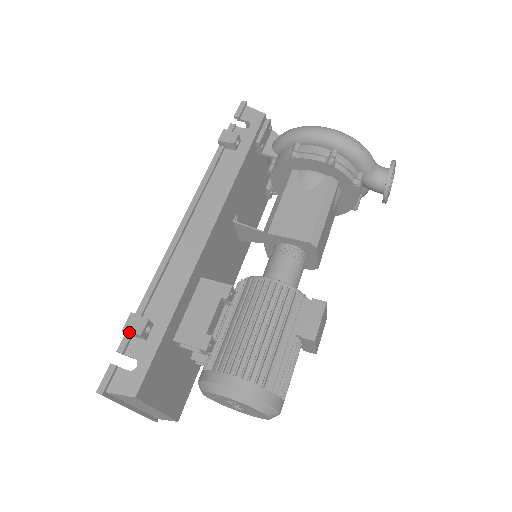
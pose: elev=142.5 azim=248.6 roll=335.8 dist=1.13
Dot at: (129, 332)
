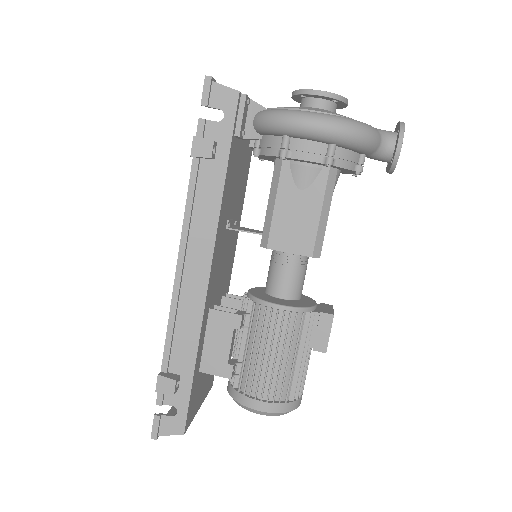
Dot at: occluded
